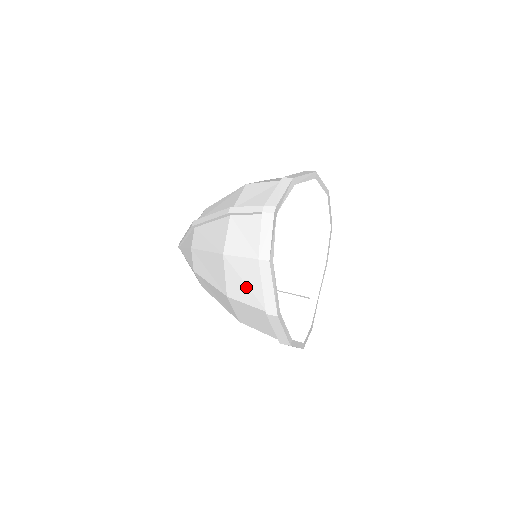
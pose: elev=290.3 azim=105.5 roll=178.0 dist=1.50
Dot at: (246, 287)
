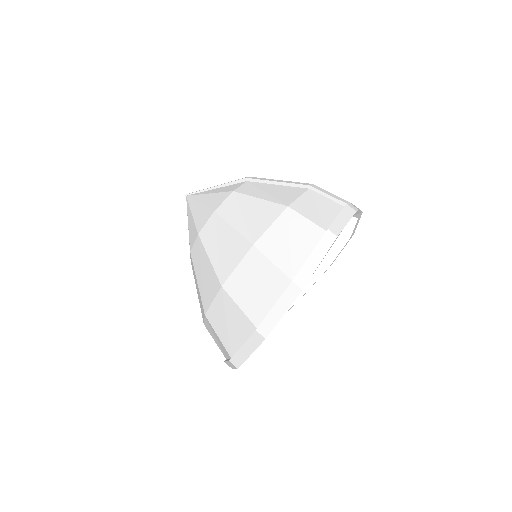
Dot at: (288, 246)
